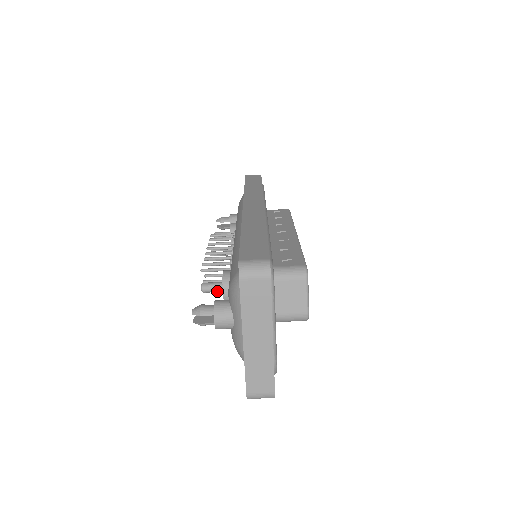
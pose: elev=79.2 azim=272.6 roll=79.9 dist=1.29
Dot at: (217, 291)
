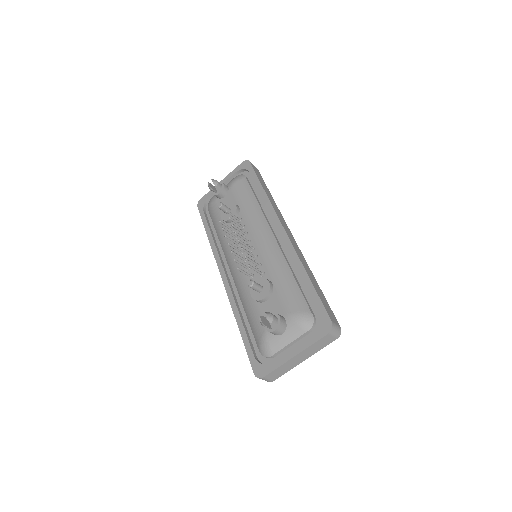
Dot at: (257, 291)
